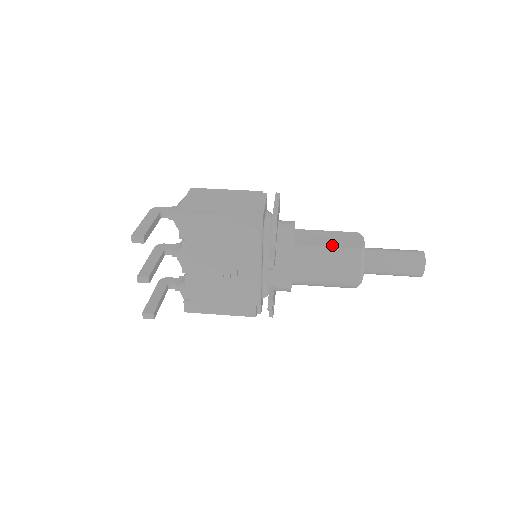
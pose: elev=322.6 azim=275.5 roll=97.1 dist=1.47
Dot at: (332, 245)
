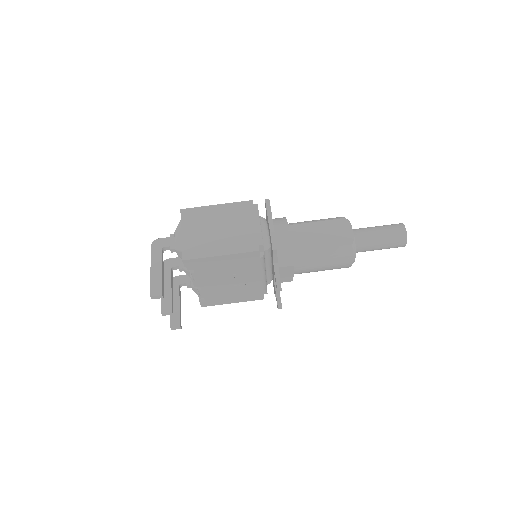
Dot at: (326, 245)
